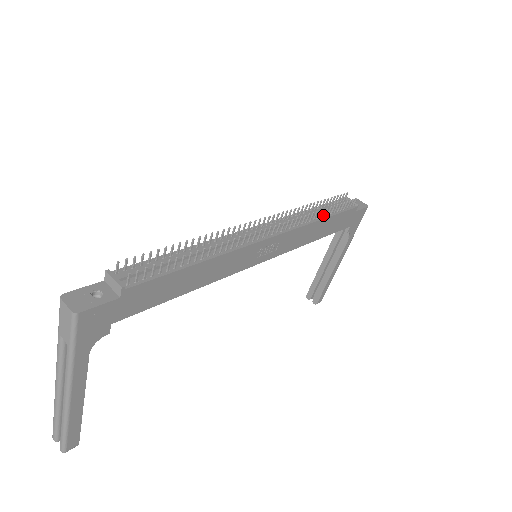
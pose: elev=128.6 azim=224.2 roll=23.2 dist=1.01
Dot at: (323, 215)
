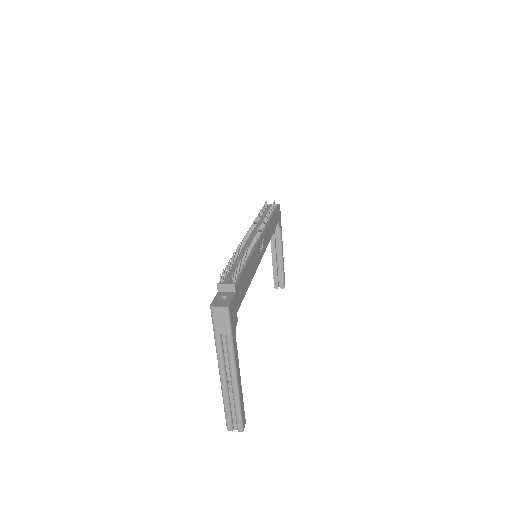
Dot at: (268, 217)
